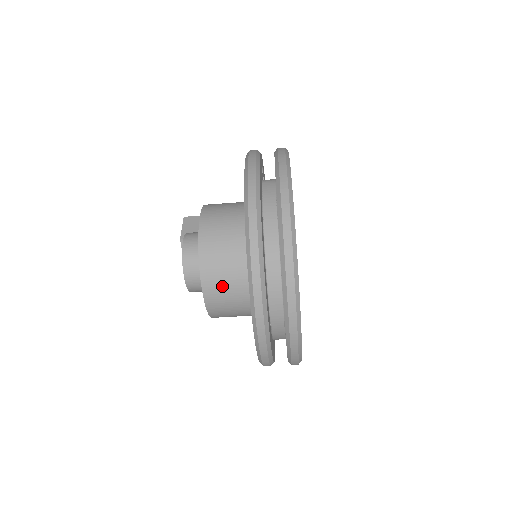
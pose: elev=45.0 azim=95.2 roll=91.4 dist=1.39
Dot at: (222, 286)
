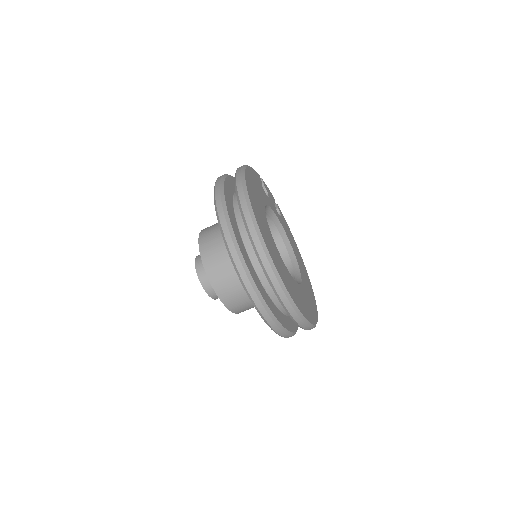
Dot at: (221, 269)
